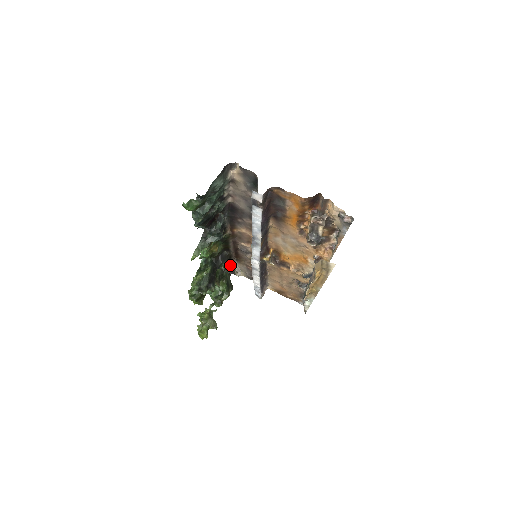
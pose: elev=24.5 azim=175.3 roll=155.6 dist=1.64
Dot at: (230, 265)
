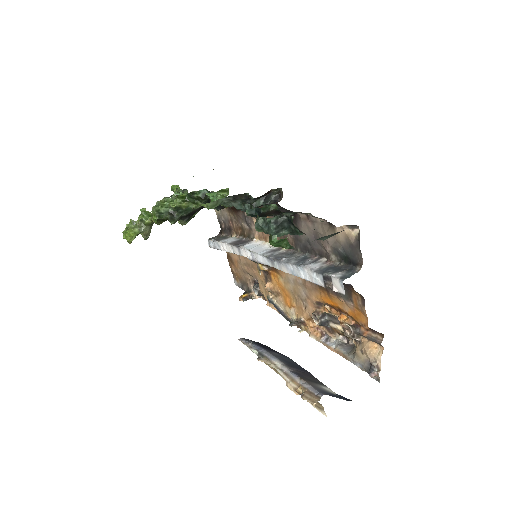
Dot at: occluded
